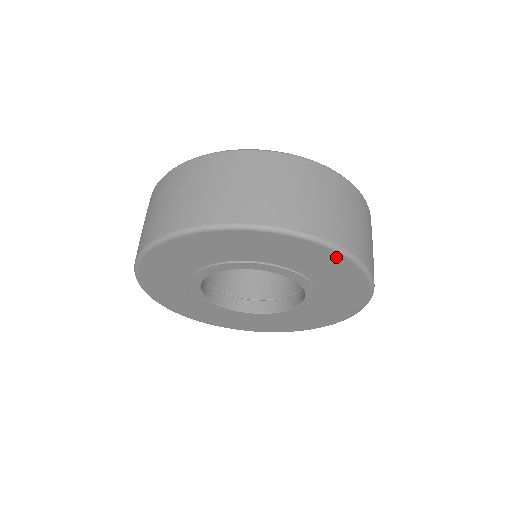
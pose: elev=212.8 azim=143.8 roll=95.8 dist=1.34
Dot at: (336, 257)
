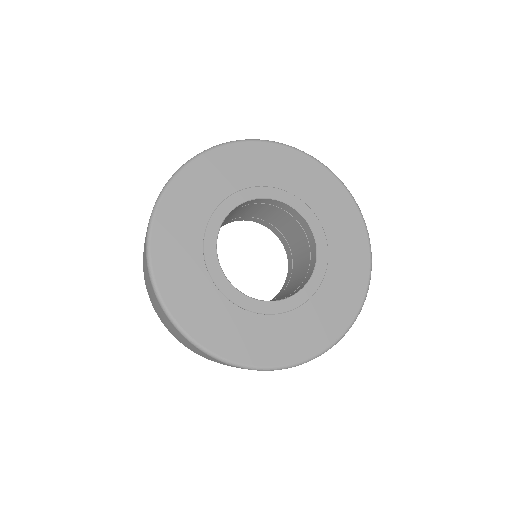
Dot at: (300, 158)
